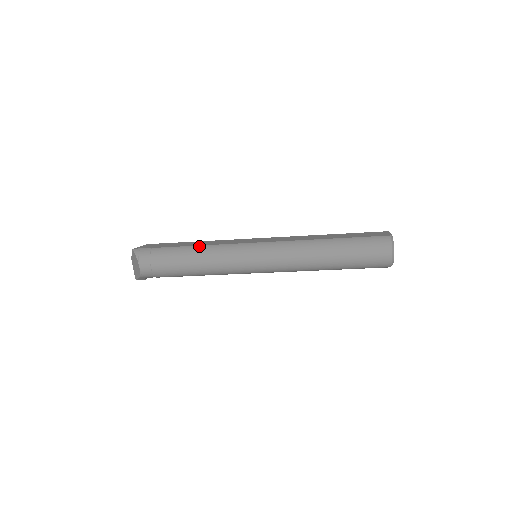
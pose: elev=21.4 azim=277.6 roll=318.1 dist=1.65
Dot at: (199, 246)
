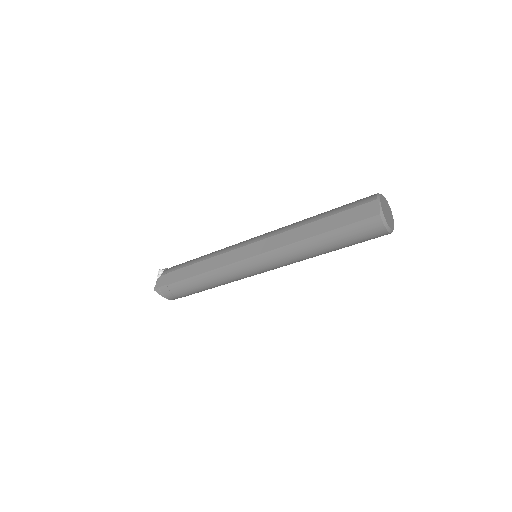
Dot at: (203, 275)
